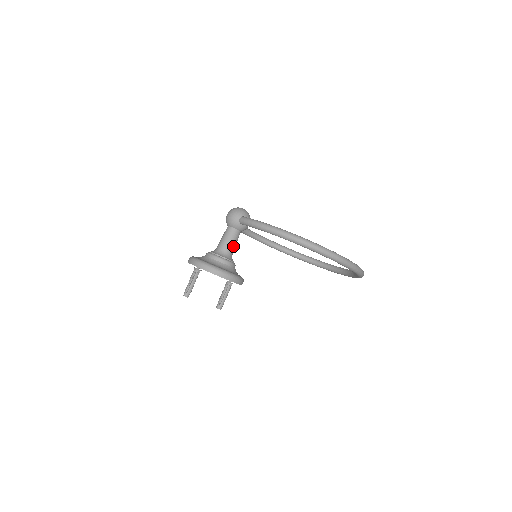
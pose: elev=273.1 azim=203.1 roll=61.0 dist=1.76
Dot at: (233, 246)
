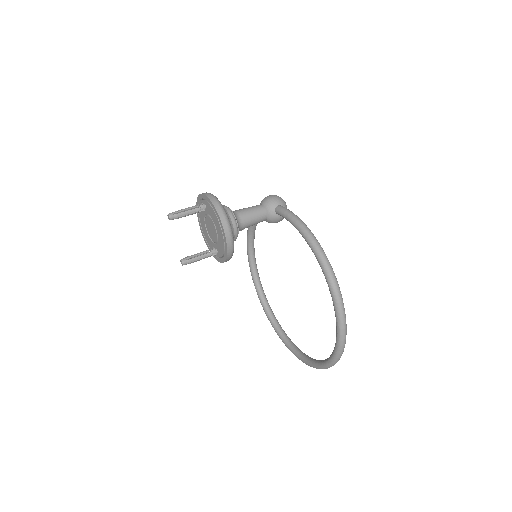
Dot at: (250, 222)
